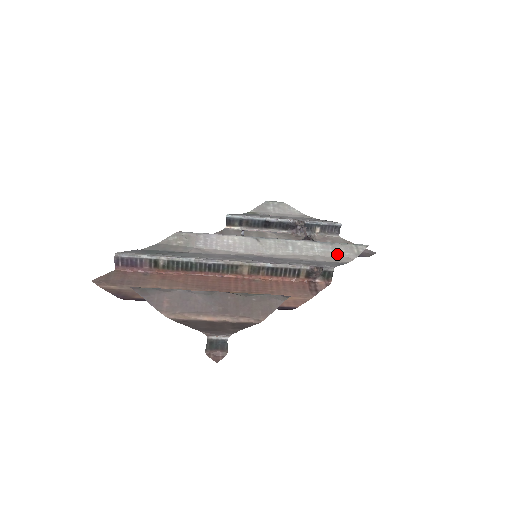
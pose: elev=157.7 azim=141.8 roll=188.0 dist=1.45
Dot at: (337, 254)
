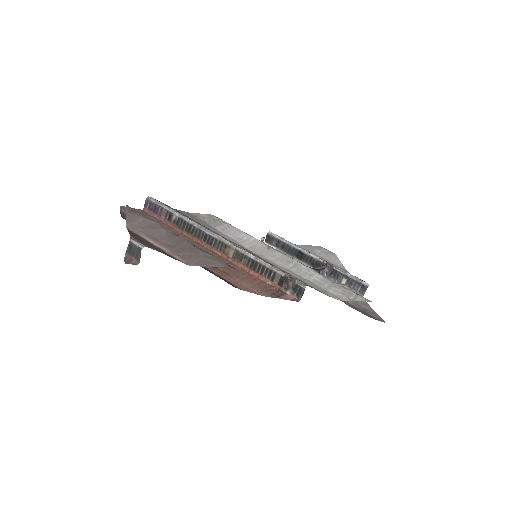
Dot at: (330, 289)
